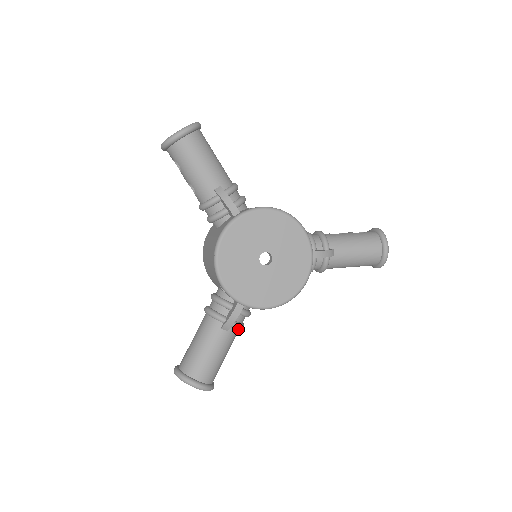
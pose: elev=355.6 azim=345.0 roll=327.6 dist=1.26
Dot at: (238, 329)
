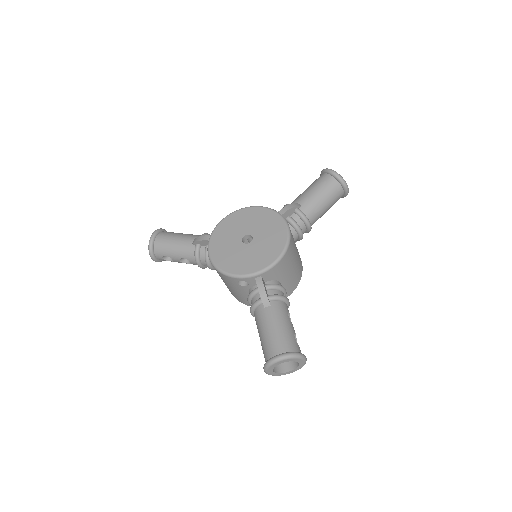
Dot at: (282, 302)
